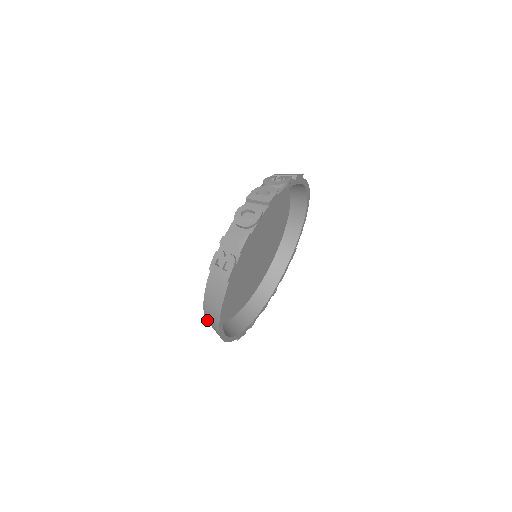
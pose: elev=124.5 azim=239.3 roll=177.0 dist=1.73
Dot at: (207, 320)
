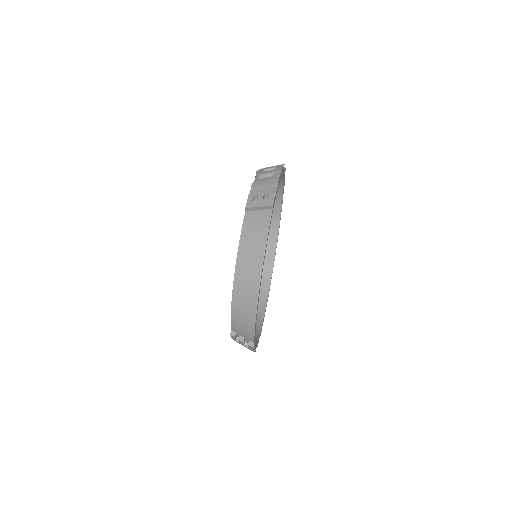
Dot at: (236, 287)
